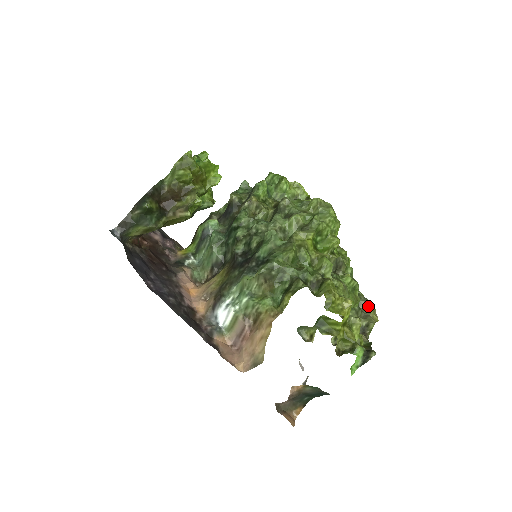
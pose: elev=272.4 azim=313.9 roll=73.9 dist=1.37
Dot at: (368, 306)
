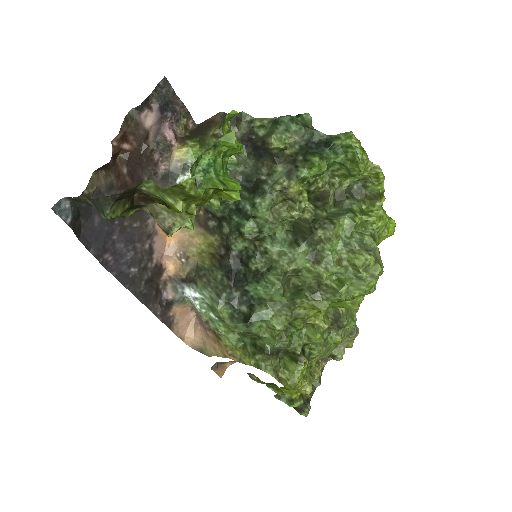
Dot at: (350, 337)
